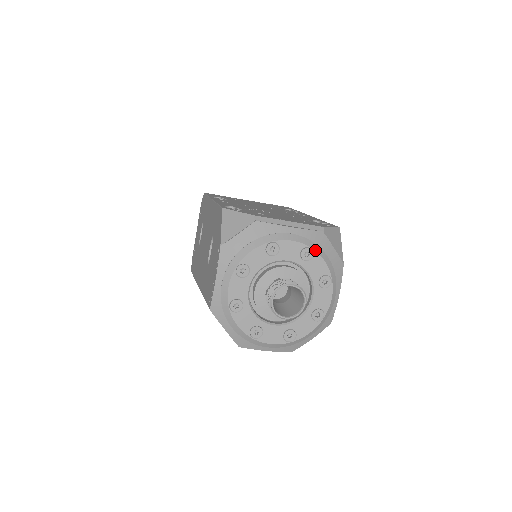
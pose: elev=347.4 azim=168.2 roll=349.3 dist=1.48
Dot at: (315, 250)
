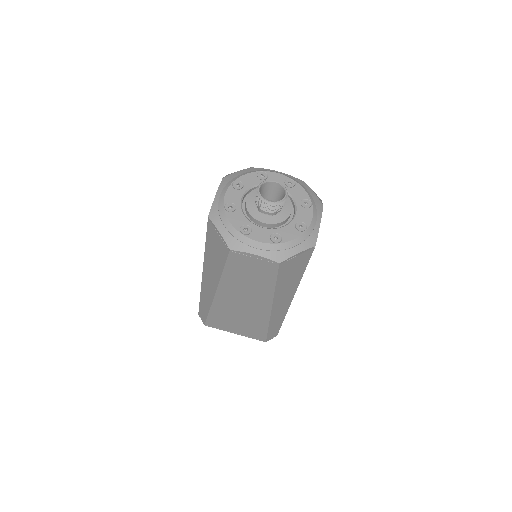
Dot at: (297, 182)
